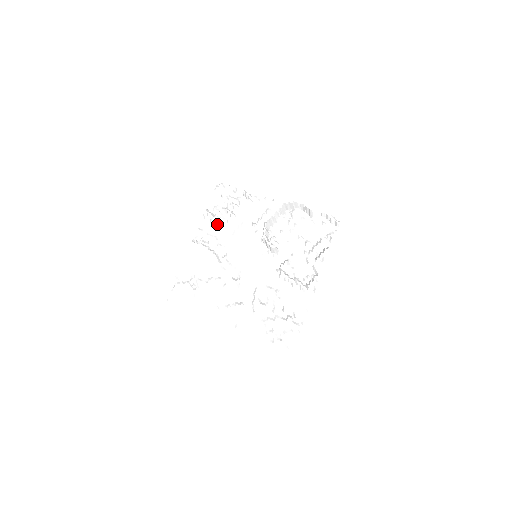
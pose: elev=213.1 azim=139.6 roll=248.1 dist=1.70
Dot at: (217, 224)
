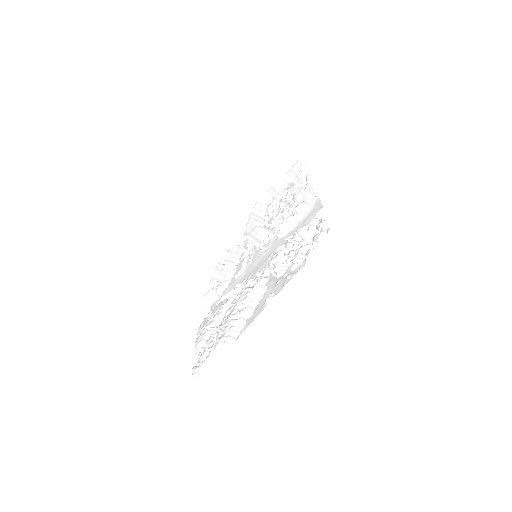
Dot at: (220, 291)
